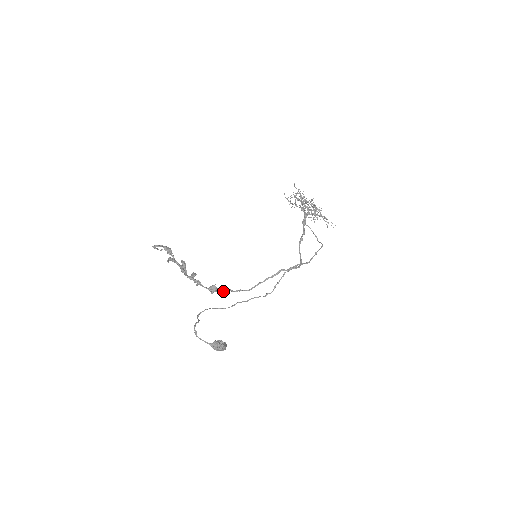
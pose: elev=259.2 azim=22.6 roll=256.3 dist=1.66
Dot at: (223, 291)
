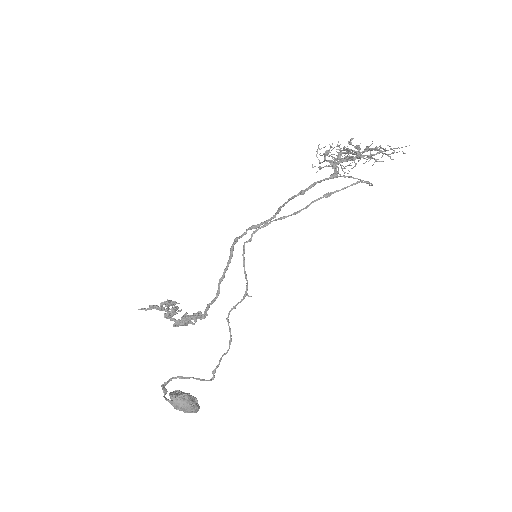
Dot at: (192, 317)
